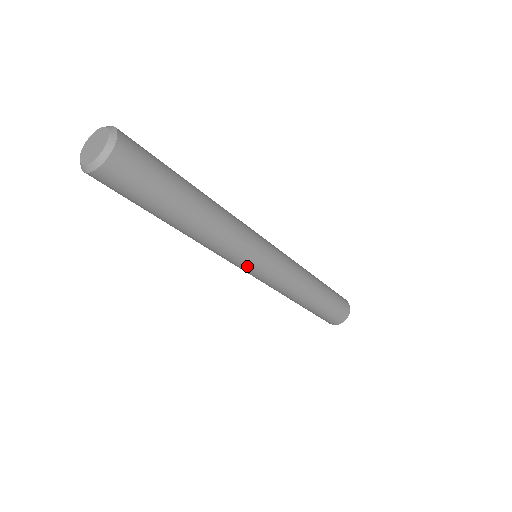
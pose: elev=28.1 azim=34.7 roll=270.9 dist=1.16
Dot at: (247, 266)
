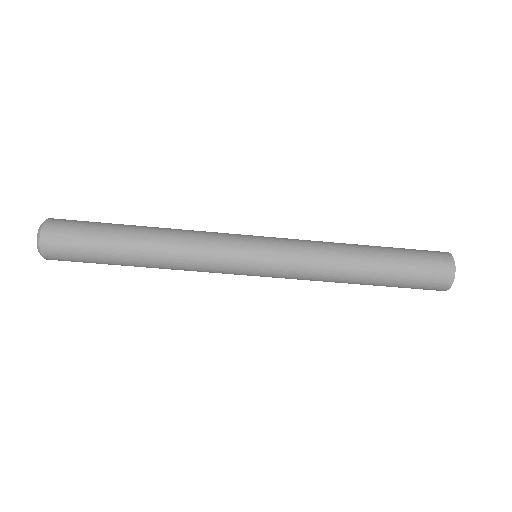
Dot at: (239, 248)
